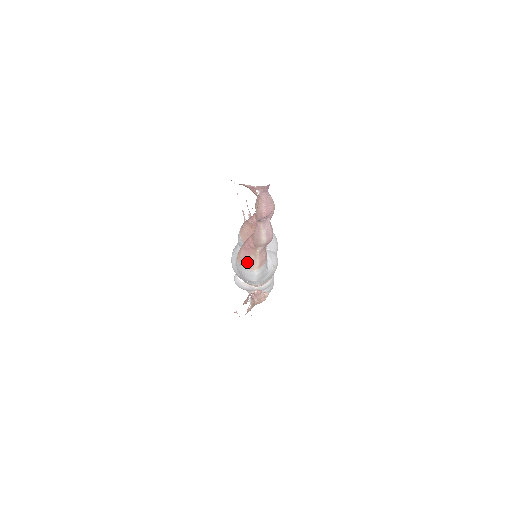
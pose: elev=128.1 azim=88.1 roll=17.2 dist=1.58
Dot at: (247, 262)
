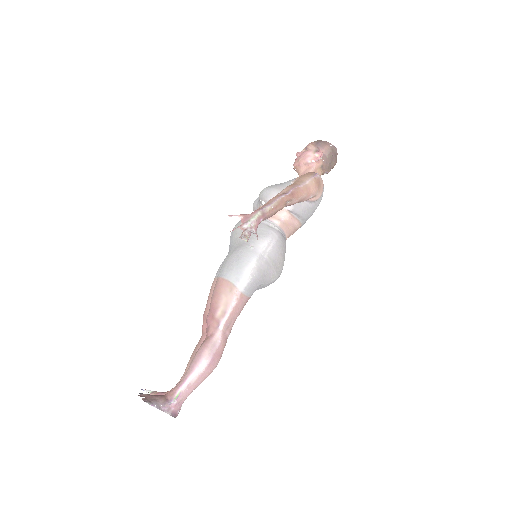
Dot at: occluded
